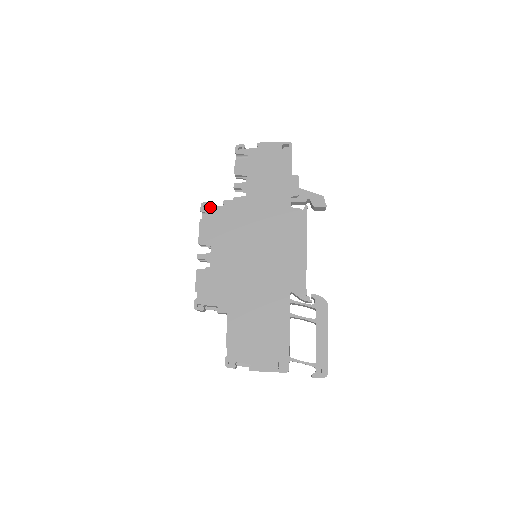
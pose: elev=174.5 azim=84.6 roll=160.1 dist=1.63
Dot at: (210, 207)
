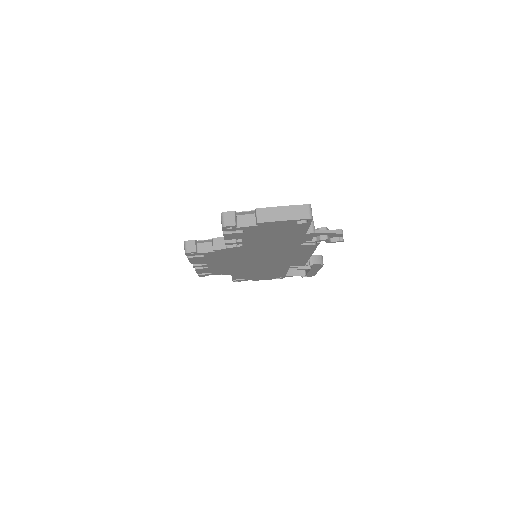
Dot at: (198, 254)
